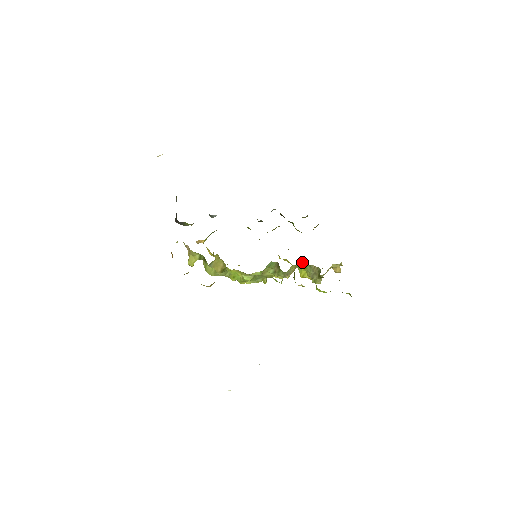
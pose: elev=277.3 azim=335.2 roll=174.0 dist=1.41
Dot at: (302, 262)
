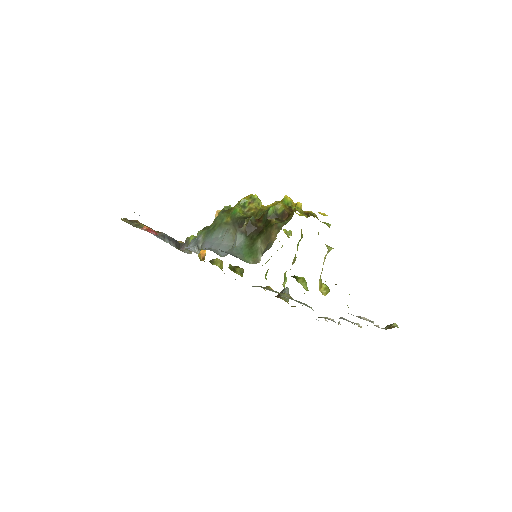
Dot at: occluded
